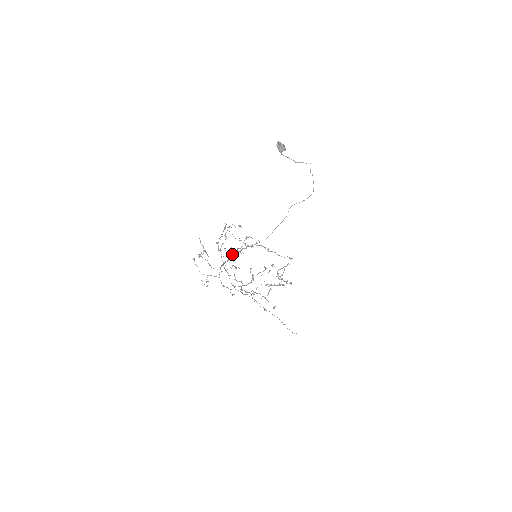
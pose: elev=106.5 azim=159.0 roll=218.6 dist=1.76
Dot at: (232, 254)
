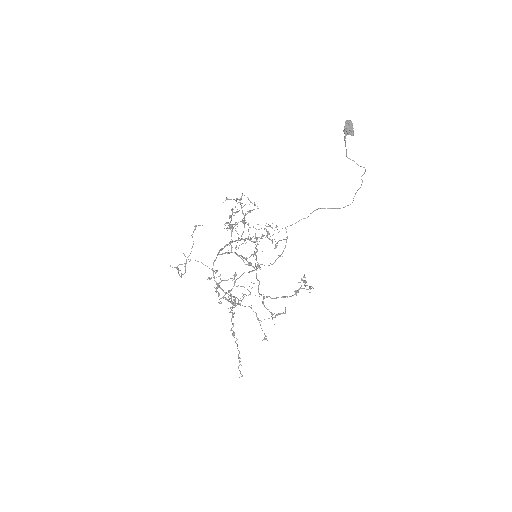
Dot at: occluded
